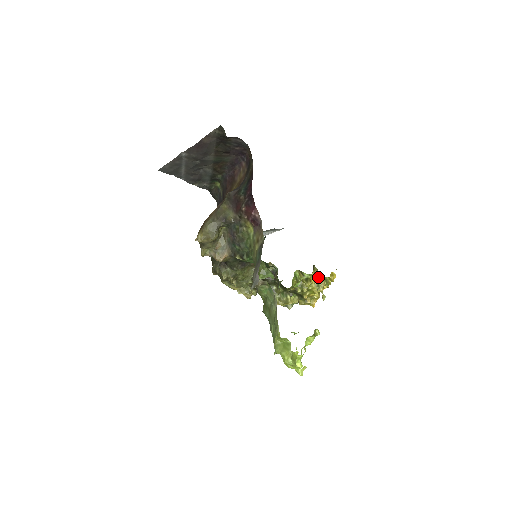
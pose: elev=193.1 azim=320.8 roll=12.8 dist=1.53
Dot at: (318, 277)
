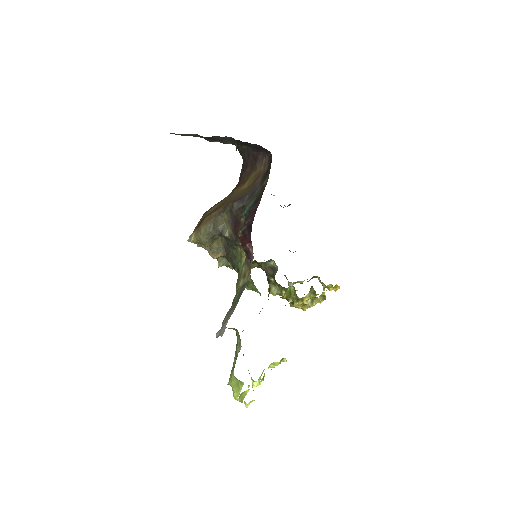
Dot at: (313, 296)
